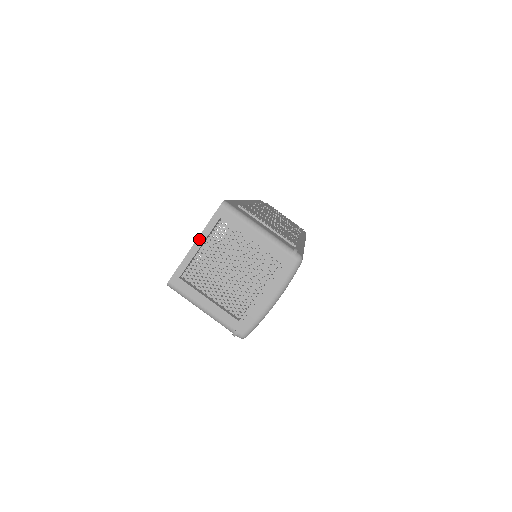
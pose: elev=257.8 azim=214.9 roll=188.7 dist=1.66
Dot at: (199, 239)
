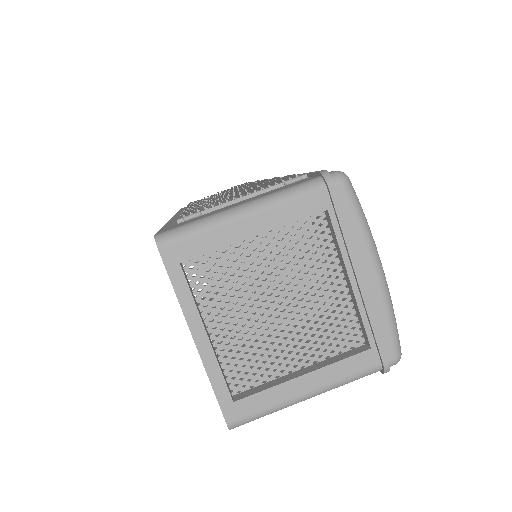
Dot at: (191, 325)
